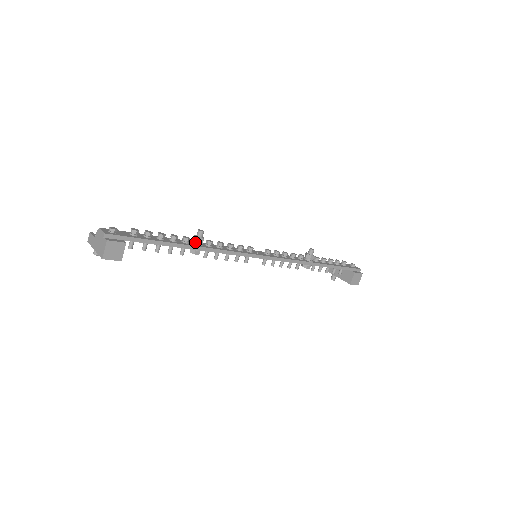
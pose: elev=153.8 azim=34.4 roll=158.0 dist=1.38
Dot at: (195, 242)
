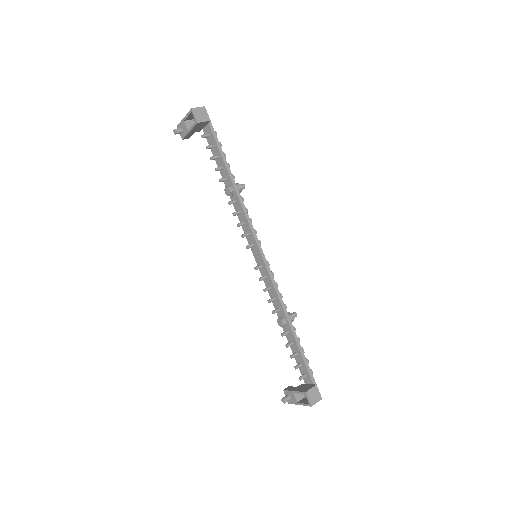
Dot at: (235, 185)
